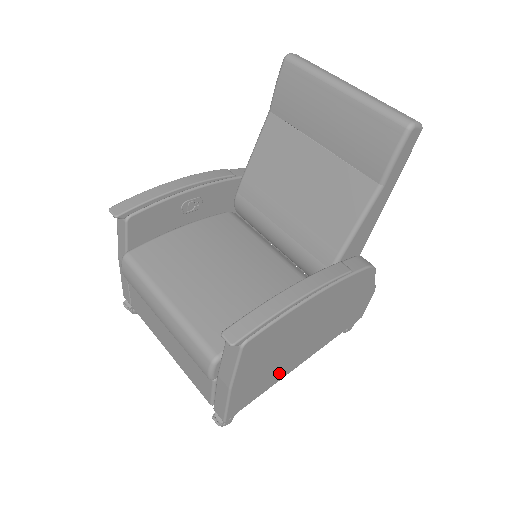
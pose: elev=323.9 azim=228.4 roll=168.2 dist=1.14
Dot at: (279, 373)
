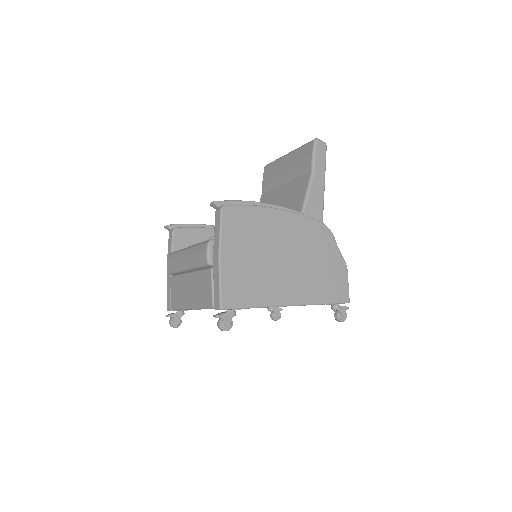
Dot at: (267, 291)
